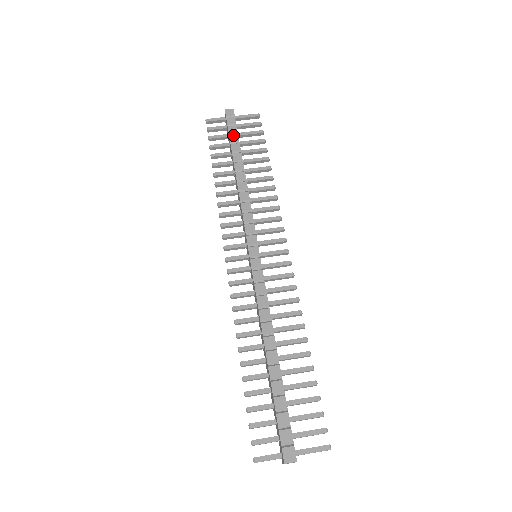
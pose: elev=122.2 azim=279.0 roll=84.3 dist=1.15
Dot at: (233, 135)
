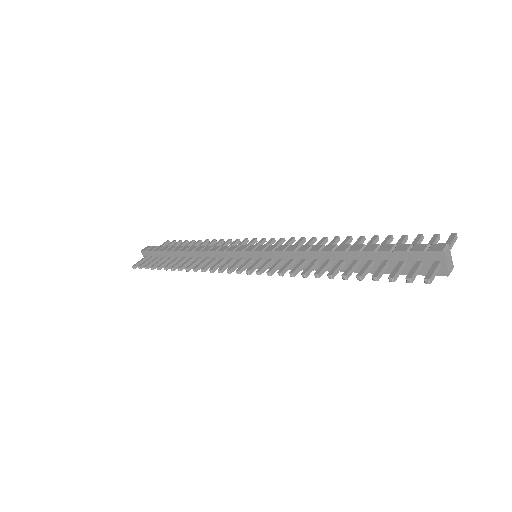
Dot at: (162, 248)
